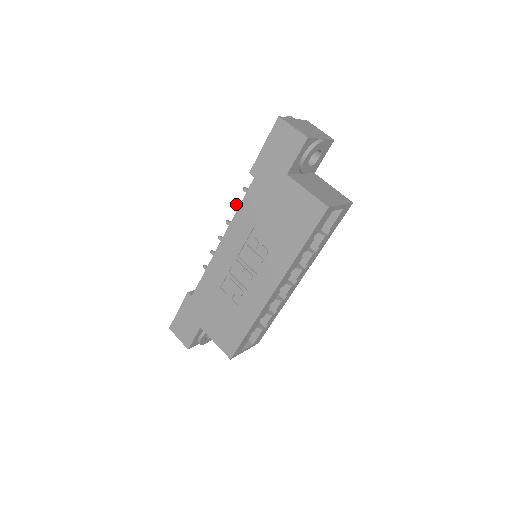
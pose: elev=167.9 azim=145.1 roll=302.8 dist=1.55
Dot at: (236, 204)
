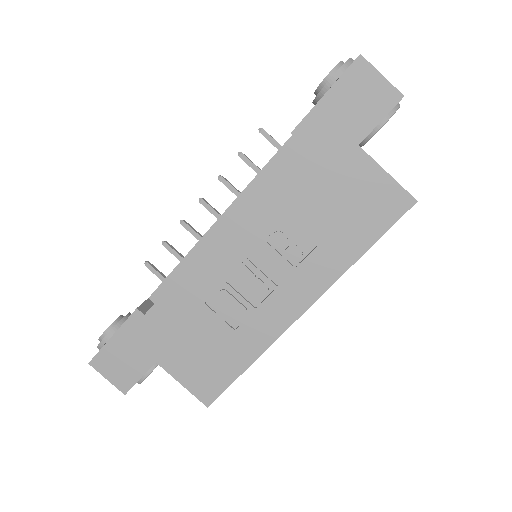
Dot at: occluded
